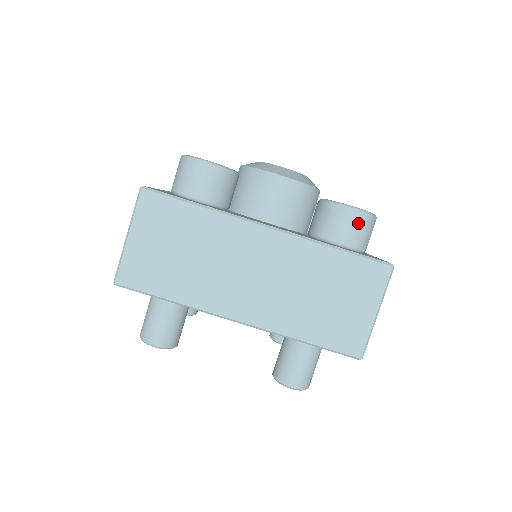
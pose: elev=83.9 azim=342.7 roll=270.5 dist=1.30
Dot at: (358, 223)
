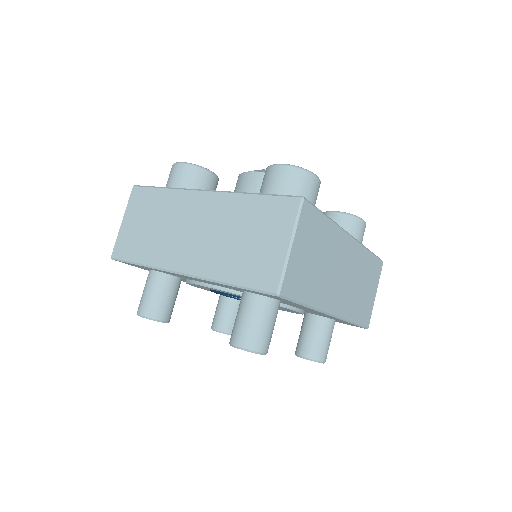
Dot at: (284, 176)
